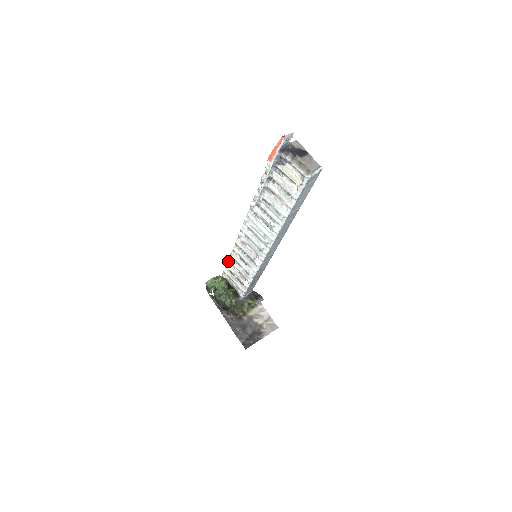
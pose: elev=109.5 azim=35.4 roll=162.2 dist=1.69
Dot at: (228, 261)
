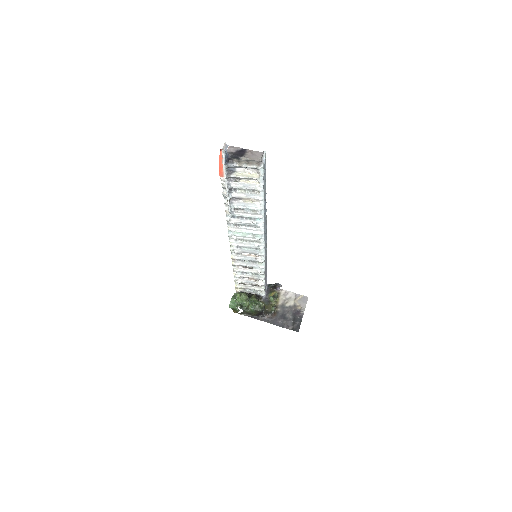
Dot at: (234, 277)
